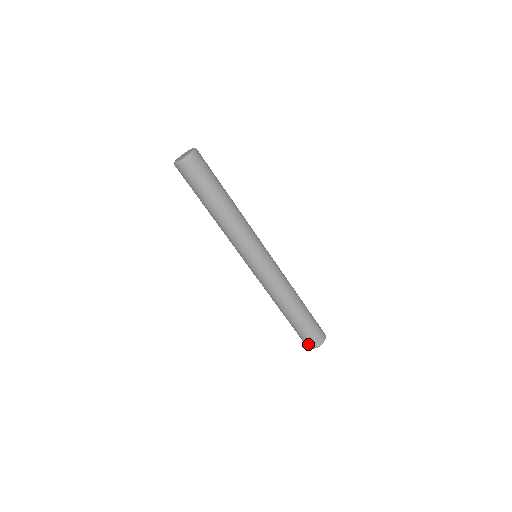
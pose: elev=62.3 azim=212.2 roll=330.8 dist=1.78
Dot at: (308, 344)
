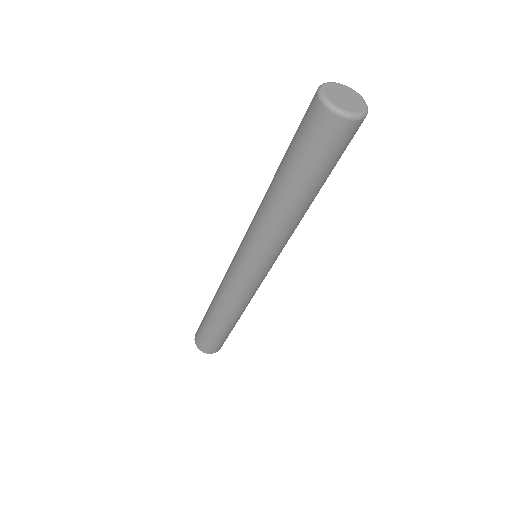
Dot at: (203, 347)
